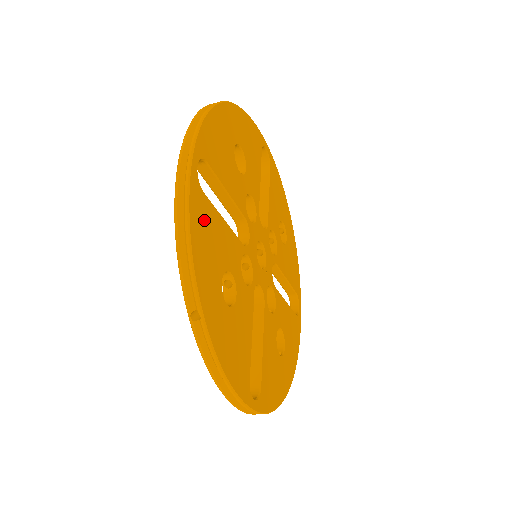
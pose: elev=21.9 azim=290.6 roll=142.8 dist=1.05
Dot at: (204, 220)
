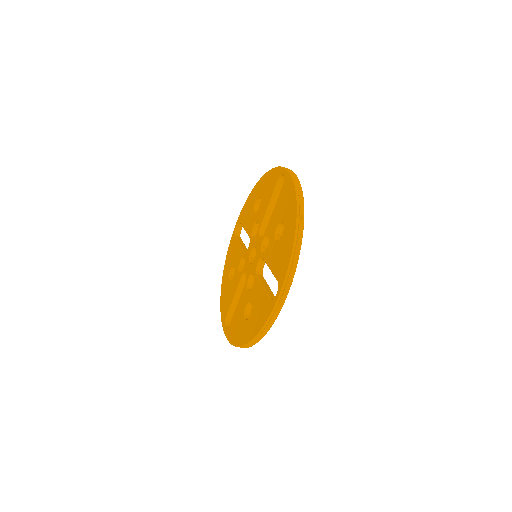
Dot at: occluded
